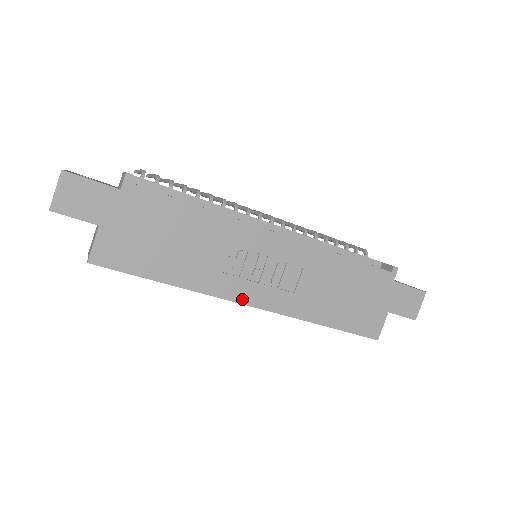
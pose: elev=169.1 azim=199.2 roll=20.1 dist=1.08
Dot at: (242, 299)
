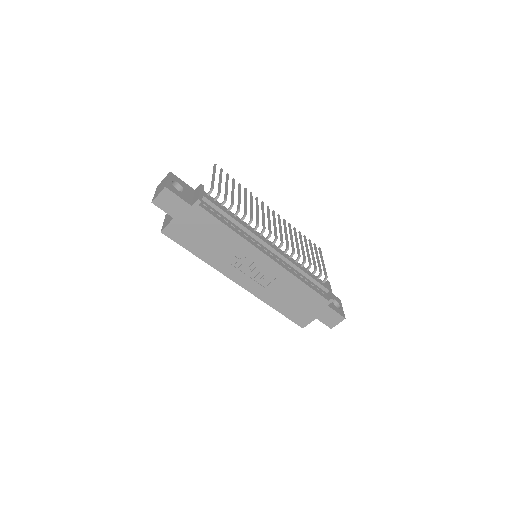
Dot at: (234, 279)
